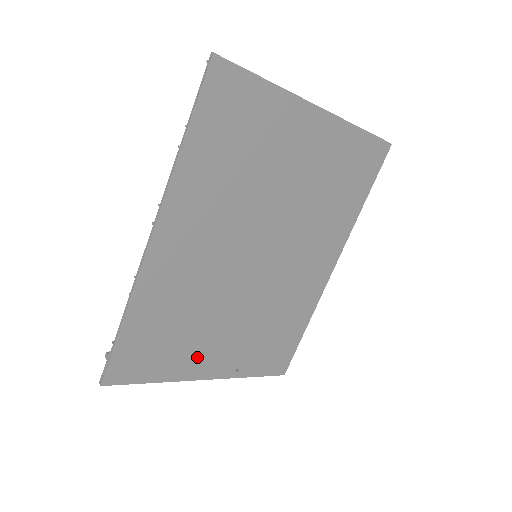
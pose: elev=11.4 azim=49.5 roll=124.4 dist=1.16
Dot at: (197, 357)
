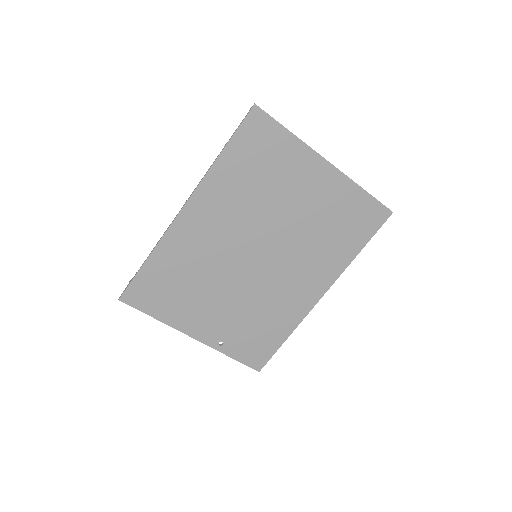
Dot at: (191, 315)
